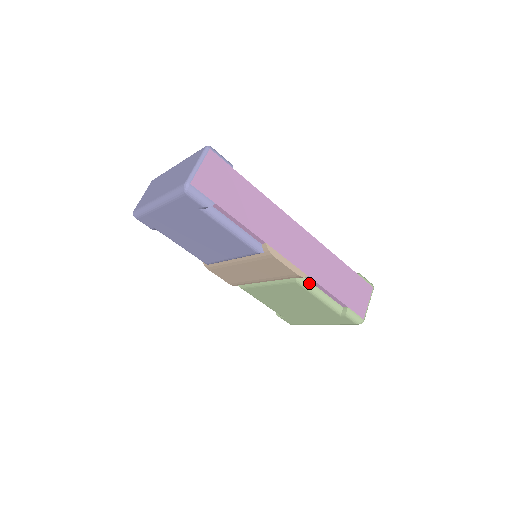
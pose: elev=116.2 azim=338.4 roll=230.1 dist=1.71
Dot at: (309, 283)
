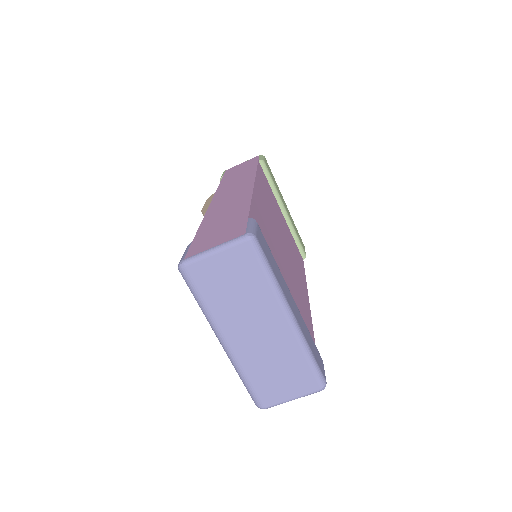
Dot at: occluded
